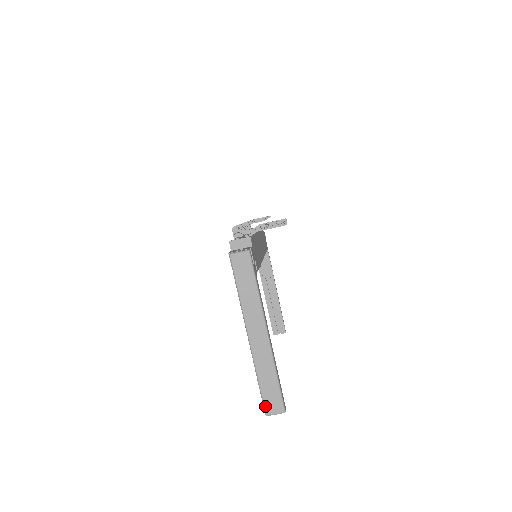
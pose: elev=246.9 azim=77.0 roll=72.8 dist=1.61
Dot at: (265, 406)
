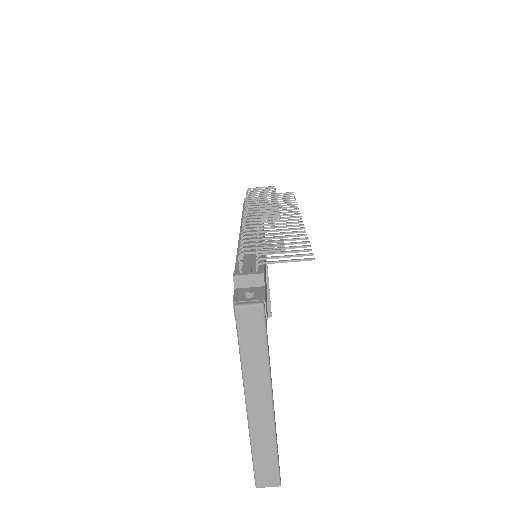
Dot at: (257, 478)
